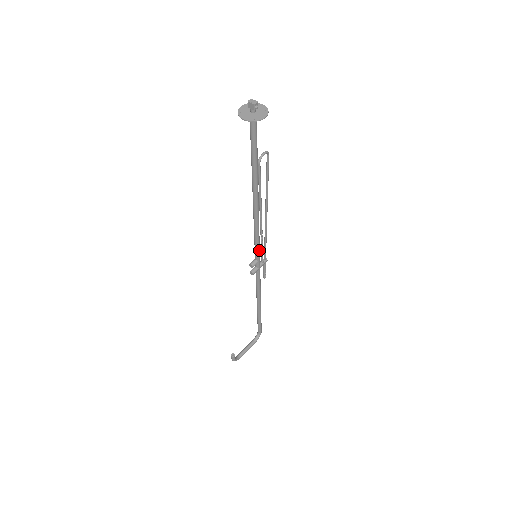
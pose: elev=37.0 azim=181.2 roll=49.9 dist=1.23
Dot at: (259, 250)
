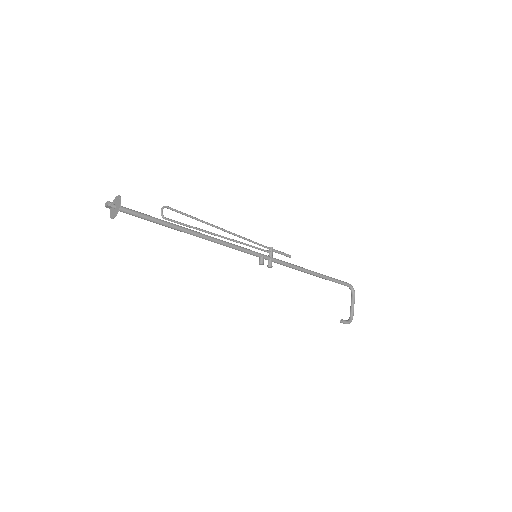
Dot at: (251, 251)
